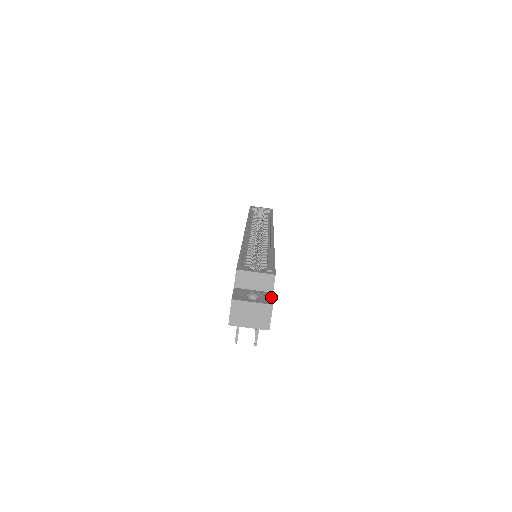
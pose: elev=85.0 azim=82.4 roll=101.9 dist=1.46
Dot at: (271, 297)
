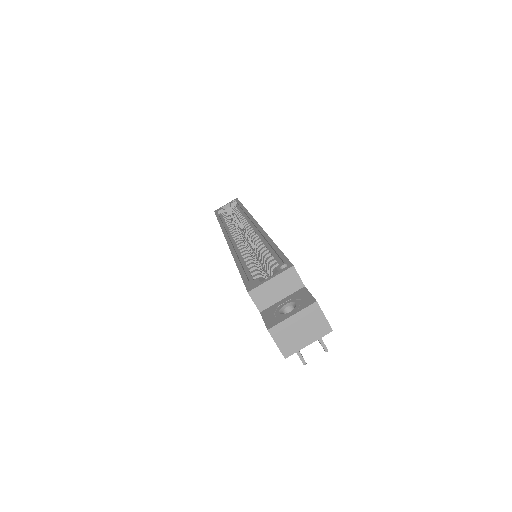
Dot at: (307, 293)
